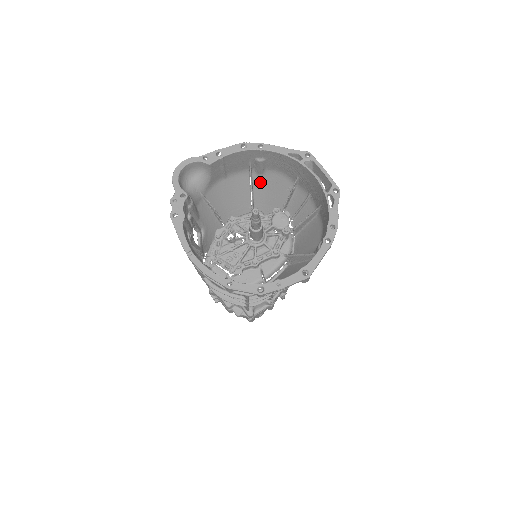
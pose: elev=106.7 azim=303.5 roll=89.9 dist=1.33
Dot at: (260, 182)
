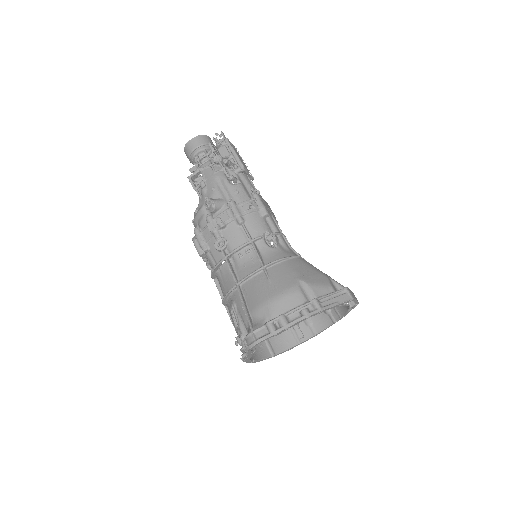
Dot at: (295, 277)
